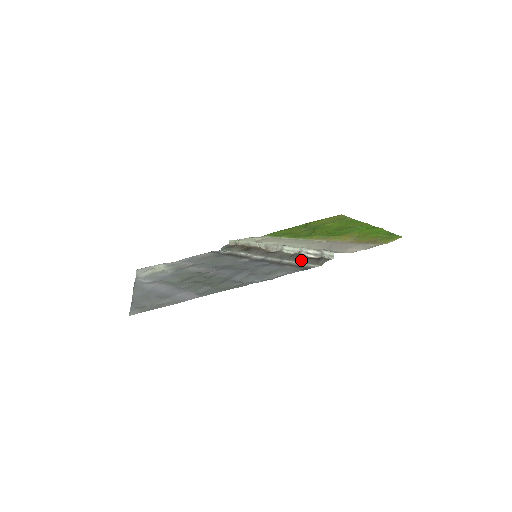
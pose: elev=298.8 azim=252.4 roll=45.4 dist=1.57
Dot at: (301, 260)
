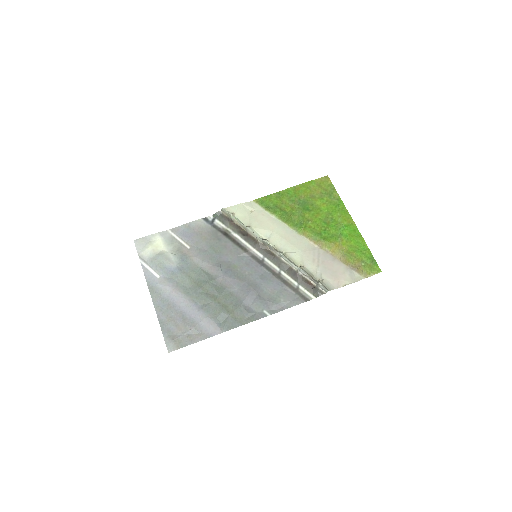
Dot at: (299, 281)
